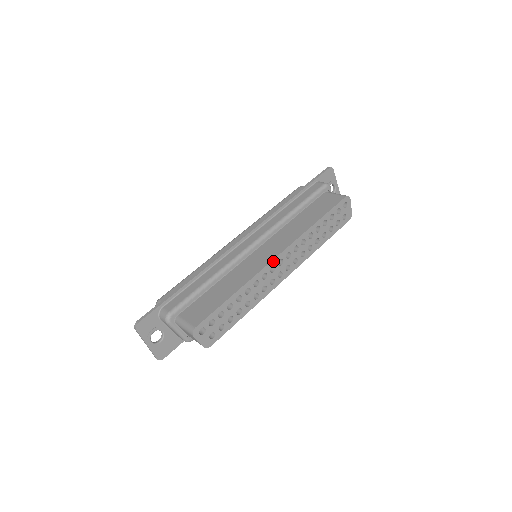
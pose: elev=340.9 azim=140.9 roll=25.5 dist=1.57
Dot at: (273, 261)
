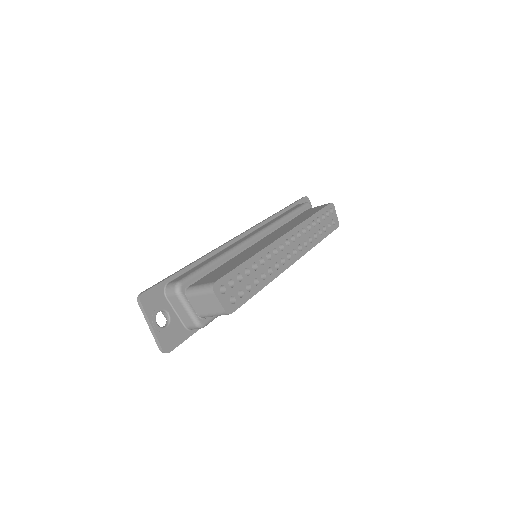
Dot at: (281, 238)
